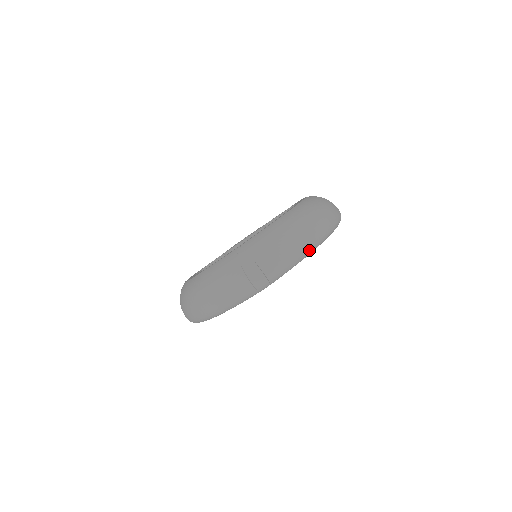
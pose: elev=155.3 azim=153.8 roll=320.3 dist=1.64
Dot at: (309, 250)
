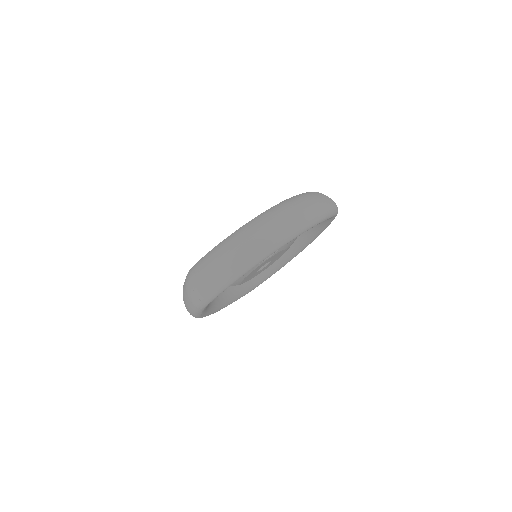
Dot at: (238, 273)
